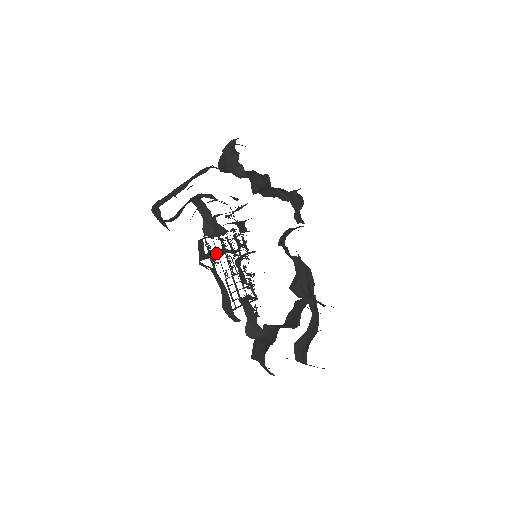
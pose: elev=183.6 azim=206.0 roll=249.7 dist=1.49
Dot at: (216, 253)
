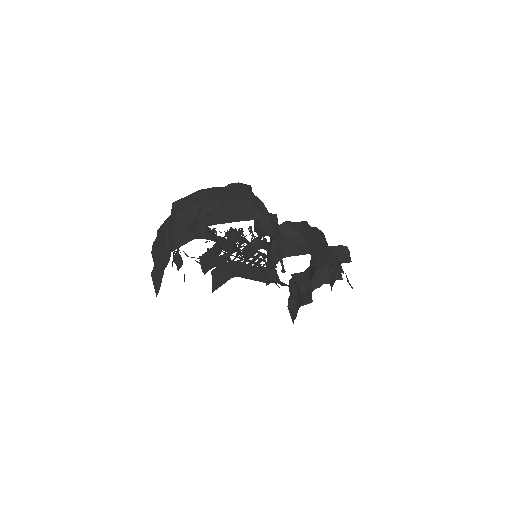
Dot at: (222, 273)
